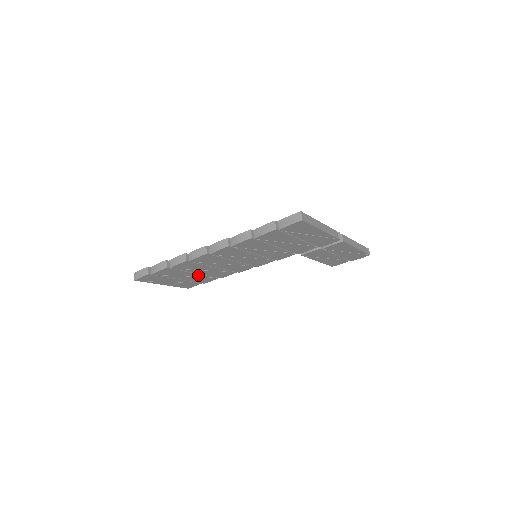
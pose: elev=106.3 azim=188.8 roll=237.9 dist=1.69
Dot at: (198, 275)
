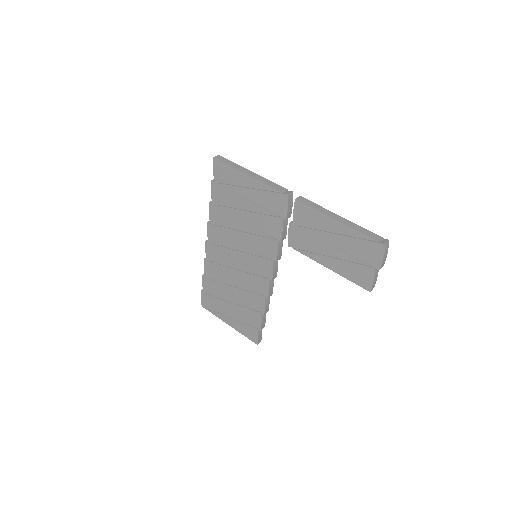
Dot at: (238, 301)
